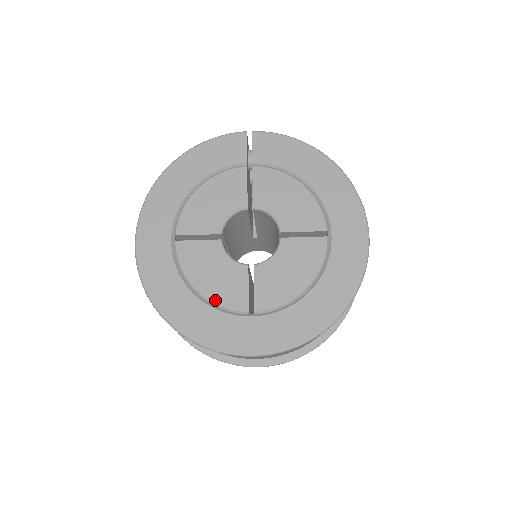
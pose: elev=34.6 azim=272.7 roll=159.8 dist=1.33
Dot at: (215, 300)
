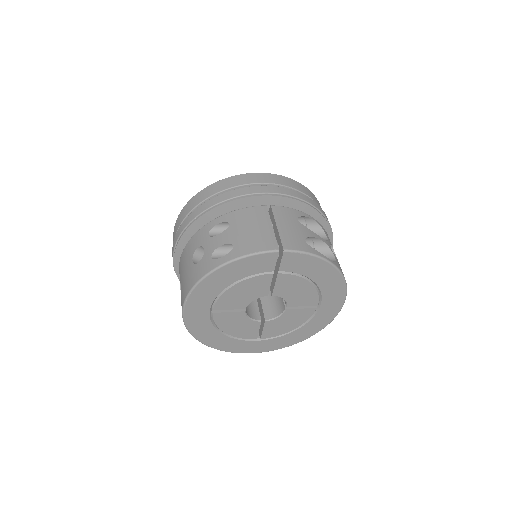
Dot at: (237, 336)
